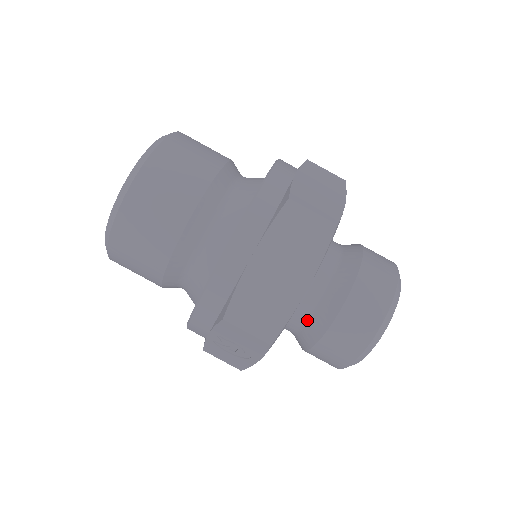
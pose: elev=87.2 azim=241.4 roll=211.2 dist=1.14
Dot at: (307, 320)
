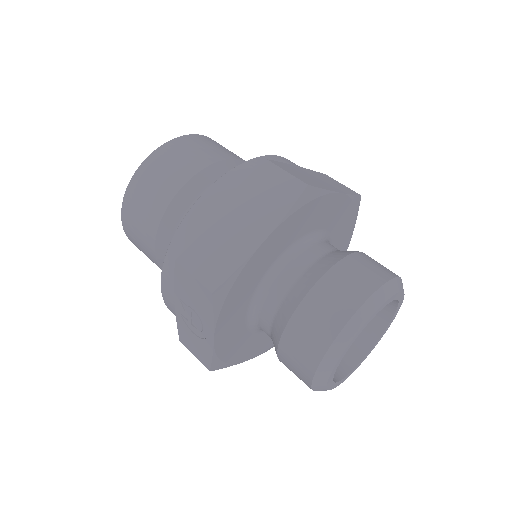
Dot at: (278, 307)
